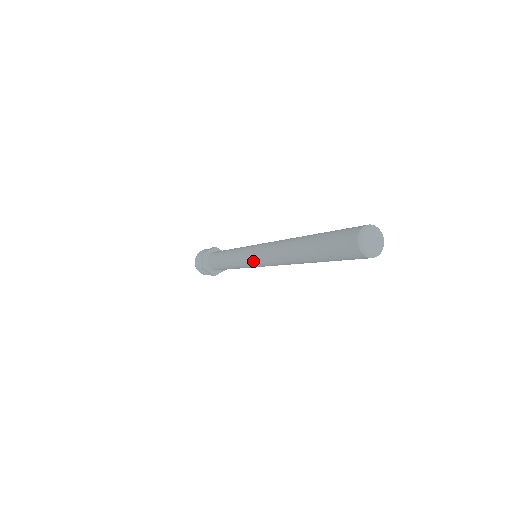
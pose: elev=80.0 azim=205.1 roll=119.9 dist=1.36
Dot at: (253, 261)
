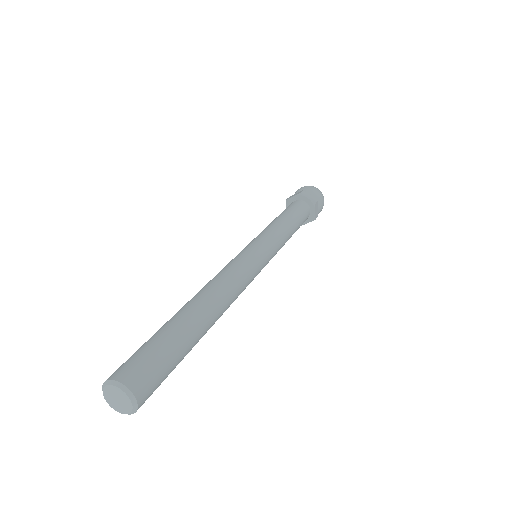
Dot at: occluded
